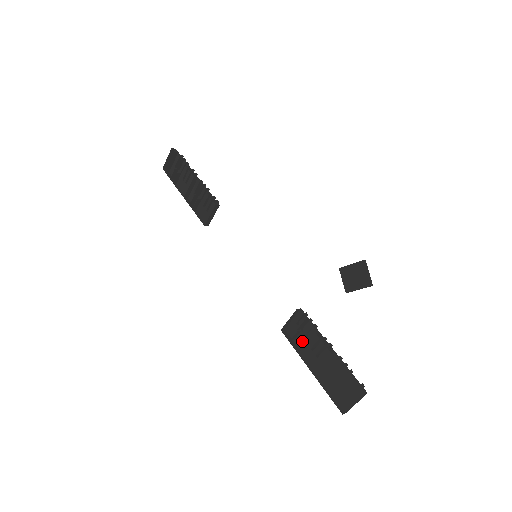
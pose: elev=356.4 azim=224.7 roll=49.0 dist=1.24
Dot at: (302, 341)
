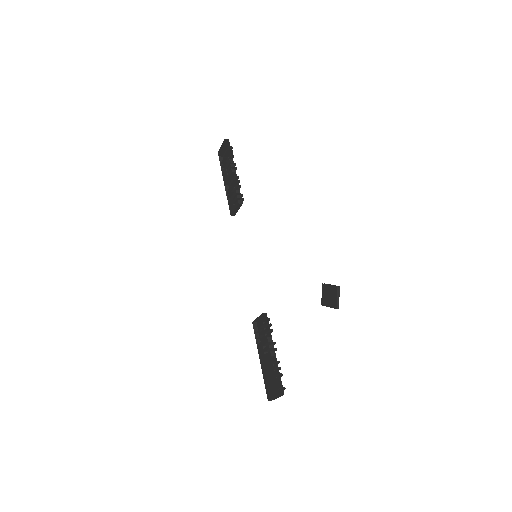
Dot at: (263, 337)
